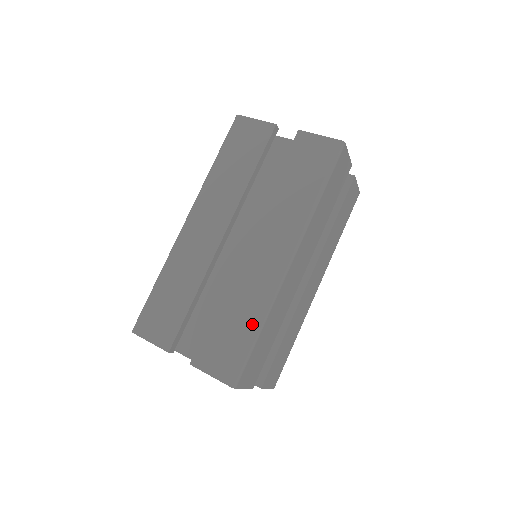
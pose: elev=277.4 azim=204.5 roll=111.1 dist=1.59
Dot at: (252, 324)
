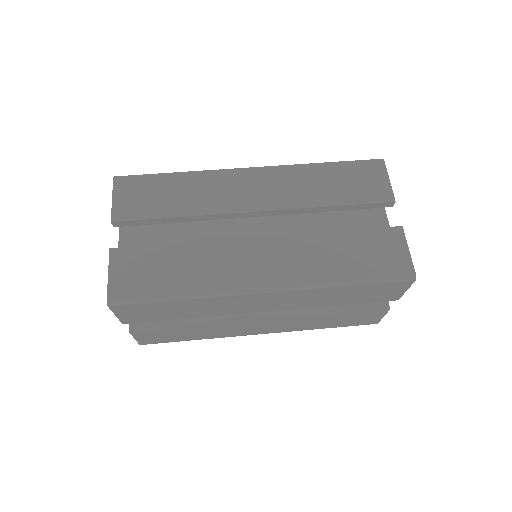
Dot at: (181, 287)
